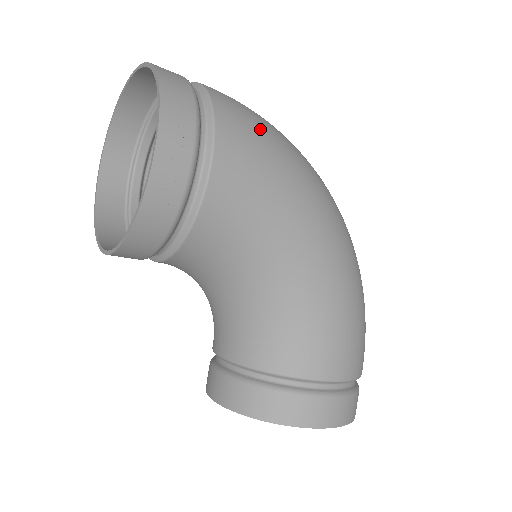
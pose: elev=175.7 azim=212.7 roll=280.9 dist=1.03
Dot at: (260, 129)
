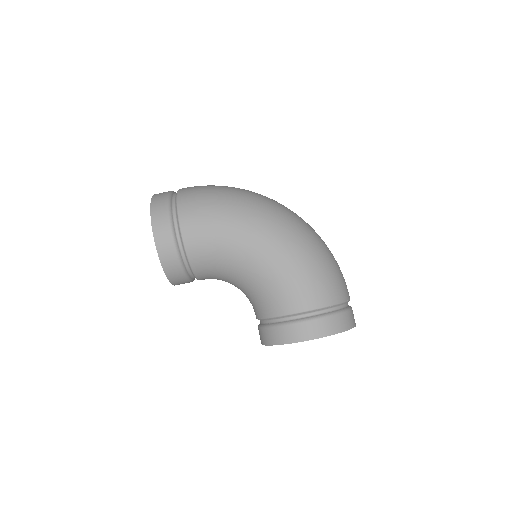
Dot at: (205, 198)
